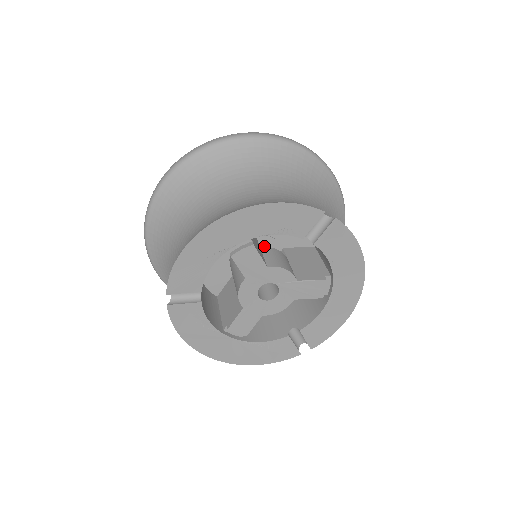
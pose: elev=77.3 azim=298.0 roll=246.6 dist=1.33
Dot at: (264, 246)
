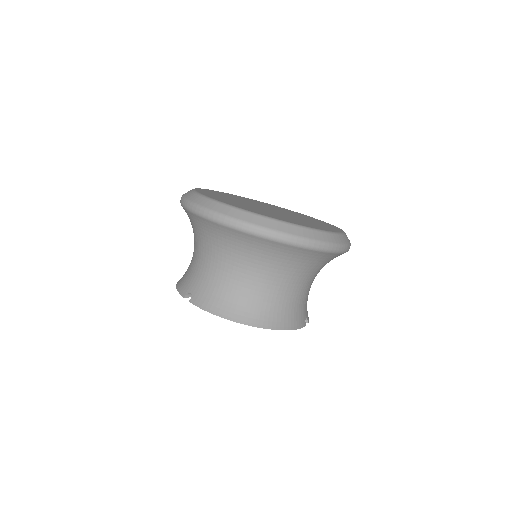
Dot at: occluded
